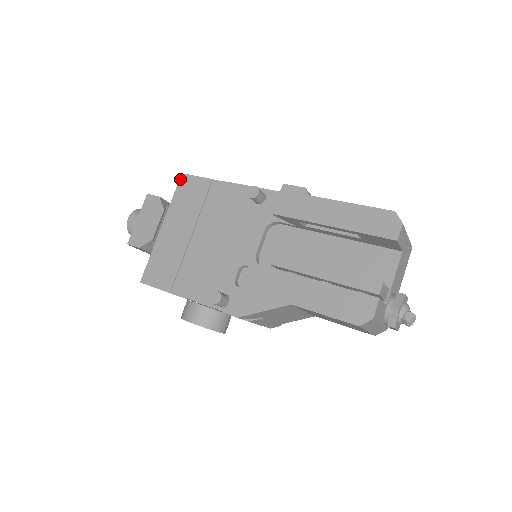
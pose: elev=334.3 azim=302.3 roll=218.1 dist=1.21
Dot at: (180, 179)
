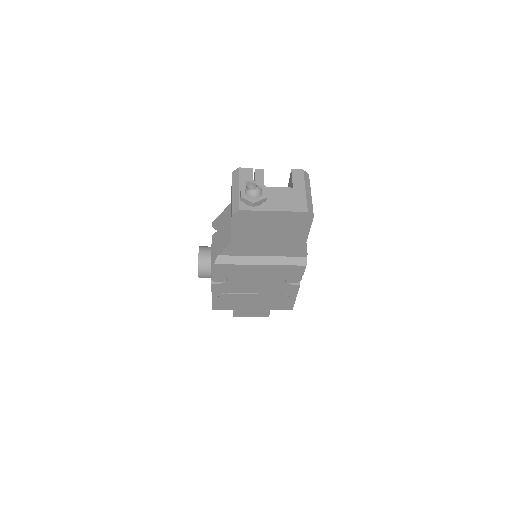
Dot at: occluded
